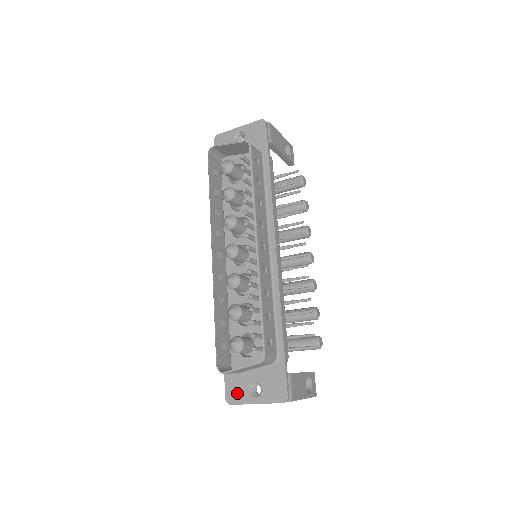
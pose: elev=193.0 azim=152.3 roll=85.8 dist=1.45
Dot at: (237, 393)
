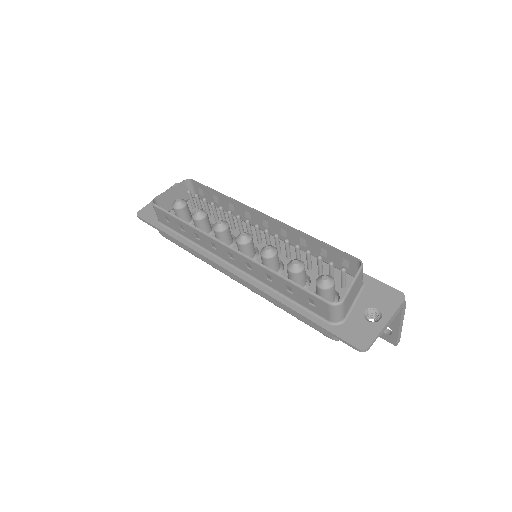
Dot at: (362, 333)
